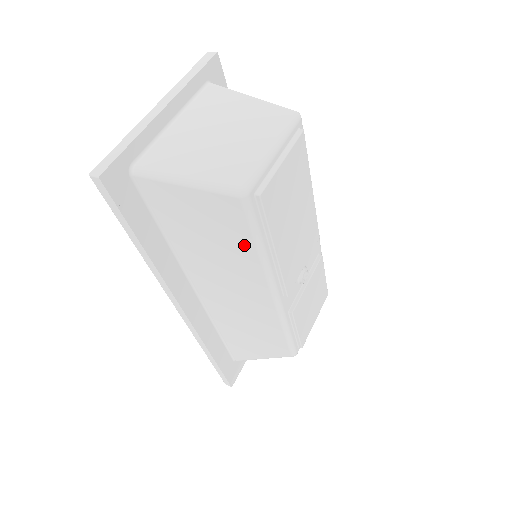
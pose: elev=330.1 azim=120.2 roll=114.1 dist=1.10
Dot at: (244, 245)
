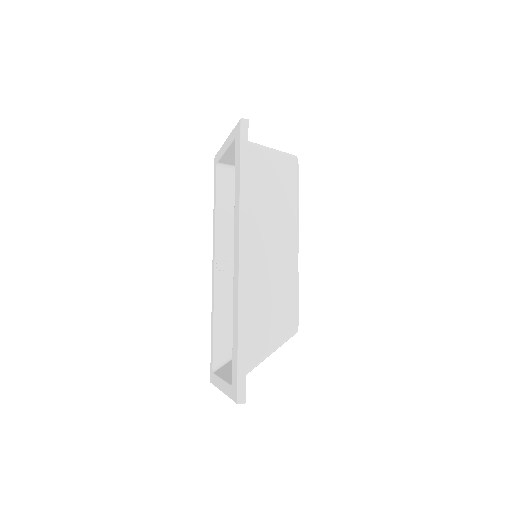
Dot at: (290, 193)
